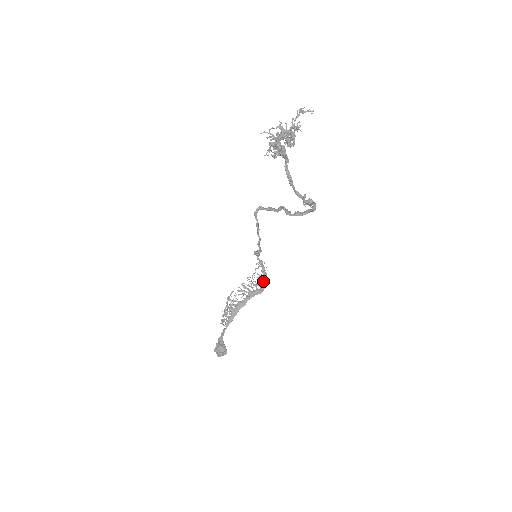
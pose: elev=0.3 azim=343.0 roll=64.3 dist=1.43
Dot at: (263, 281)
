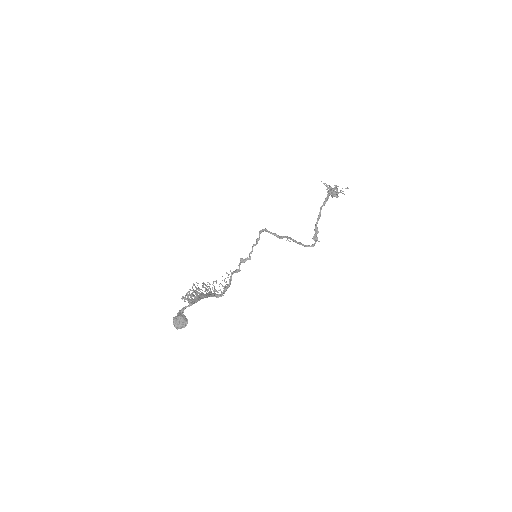
Dot at: (226, 288)
